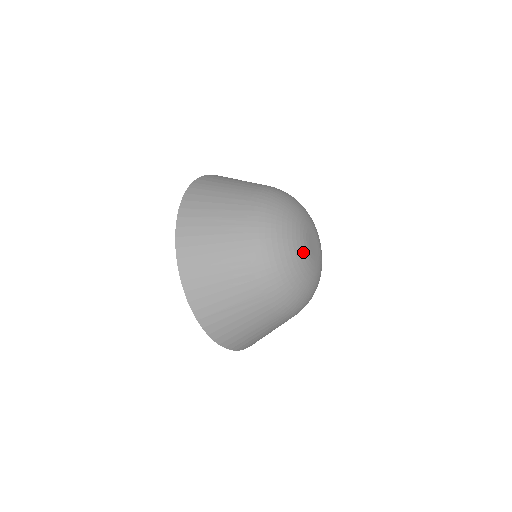
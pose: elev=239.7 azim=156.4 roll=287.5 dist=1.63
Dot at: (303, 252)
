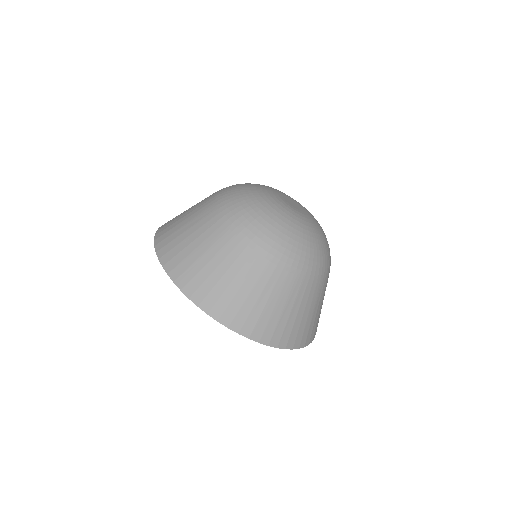
Dot at: (282, 206)
